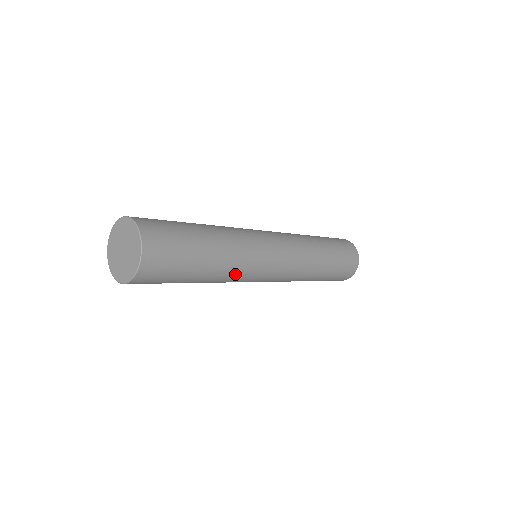
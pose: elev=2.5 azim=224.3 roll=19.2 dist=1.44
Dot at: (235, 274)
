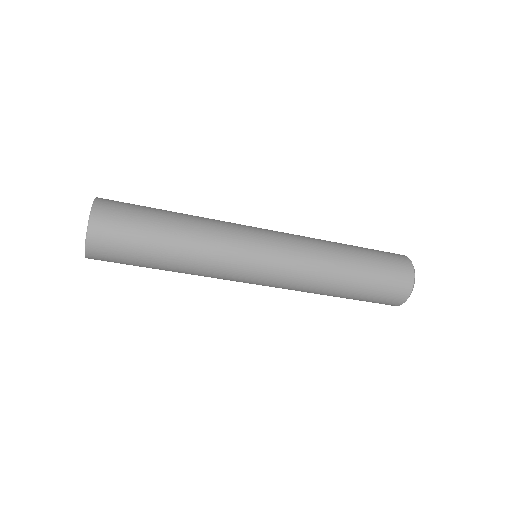
Dot at: (205, 274)
